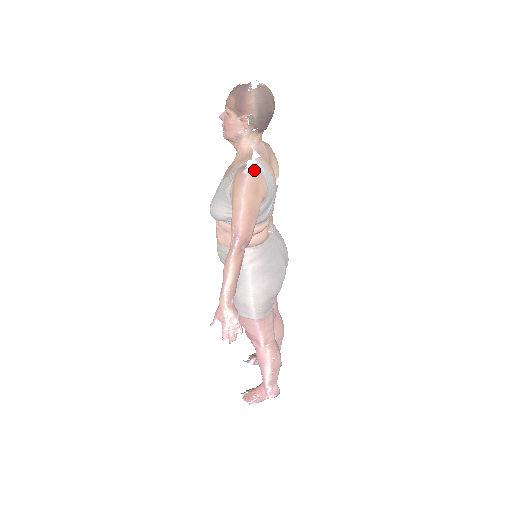
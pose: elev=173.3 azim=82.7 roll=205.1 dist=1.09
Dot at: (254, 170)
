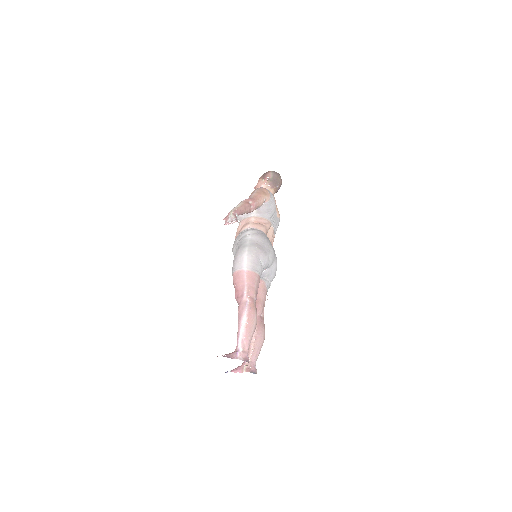
Dot at: (265, 188)
